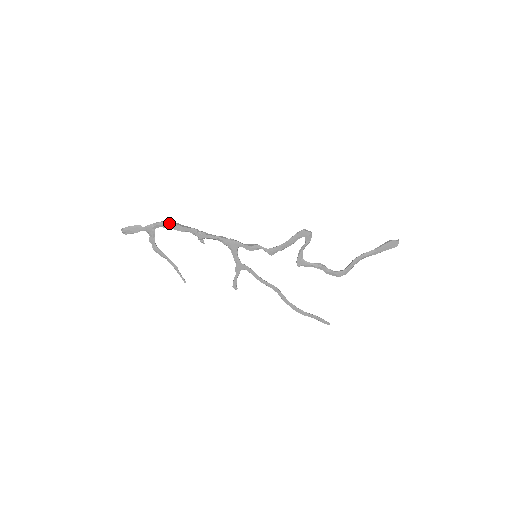
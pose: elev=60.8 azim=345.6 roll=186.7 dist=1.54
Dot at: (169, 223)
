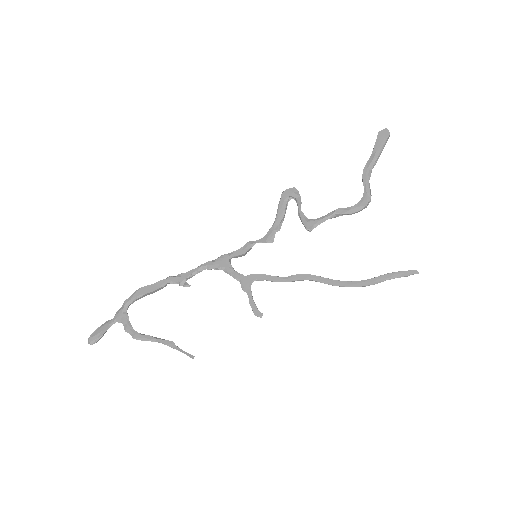
Dot at: (138, 290)
